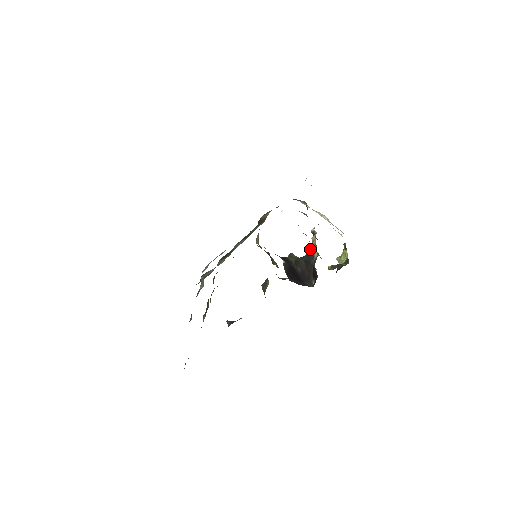
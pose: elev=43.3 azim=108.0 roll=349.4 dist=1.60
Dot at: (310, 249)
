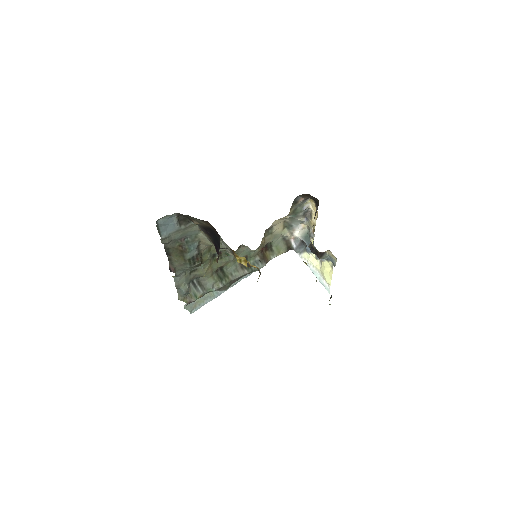
Dot at: occluded
